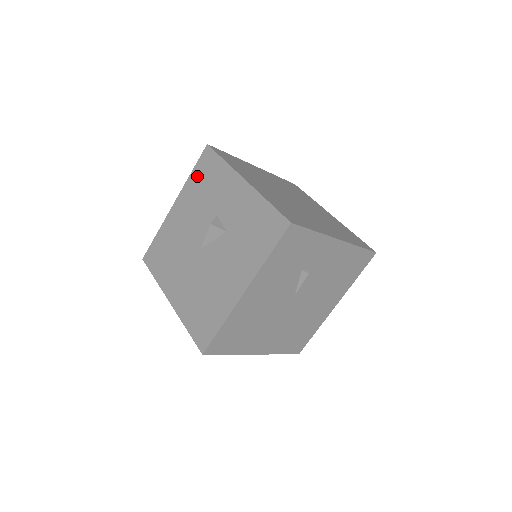
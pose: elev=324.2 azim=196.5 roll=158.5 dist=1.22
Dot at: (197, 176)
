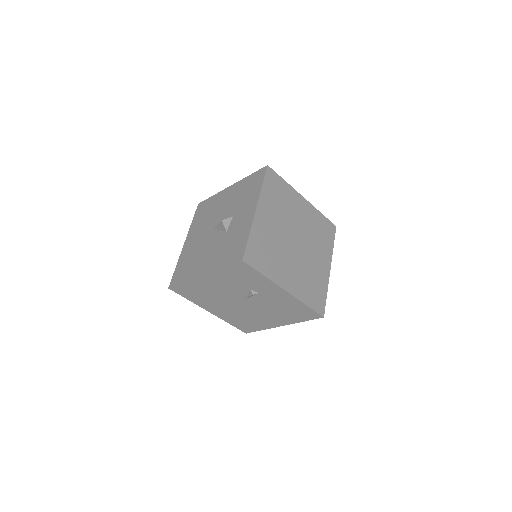
Dot at: (249, 181)
